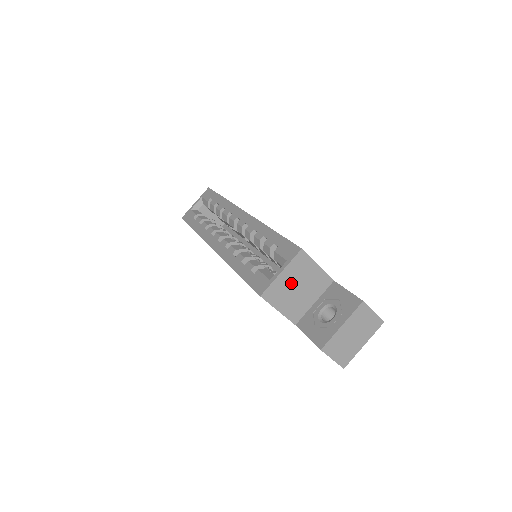
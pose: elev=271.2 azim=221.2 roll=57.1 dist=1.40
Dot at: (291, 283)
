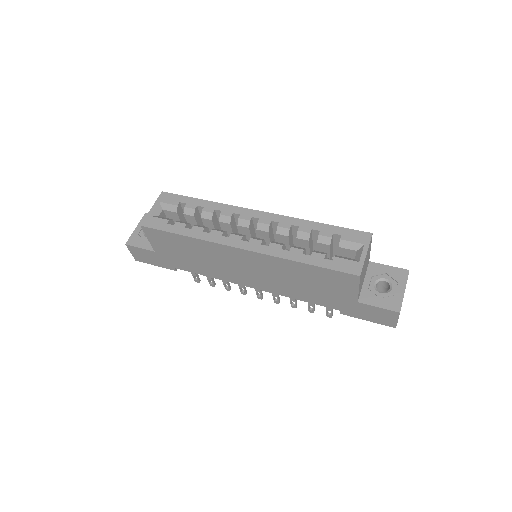
Dot at: (365, 264)
